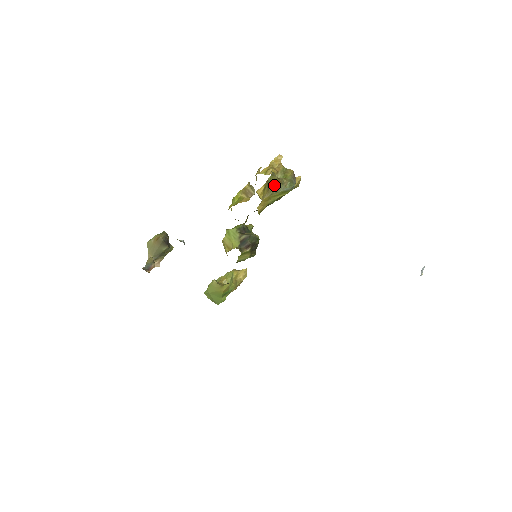
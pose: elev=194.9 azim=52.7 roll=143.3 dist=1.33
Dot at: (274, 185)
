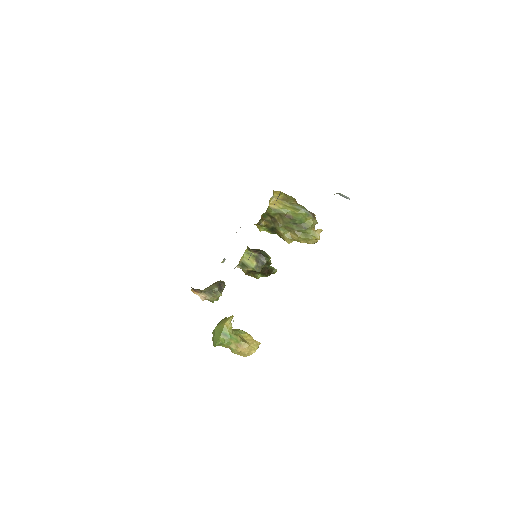
Dot at: (290, 200)
